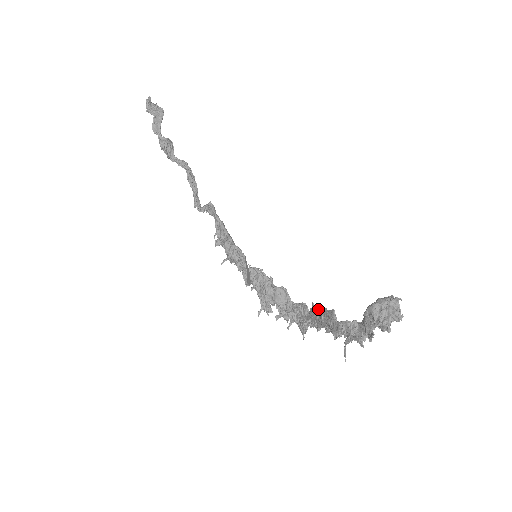
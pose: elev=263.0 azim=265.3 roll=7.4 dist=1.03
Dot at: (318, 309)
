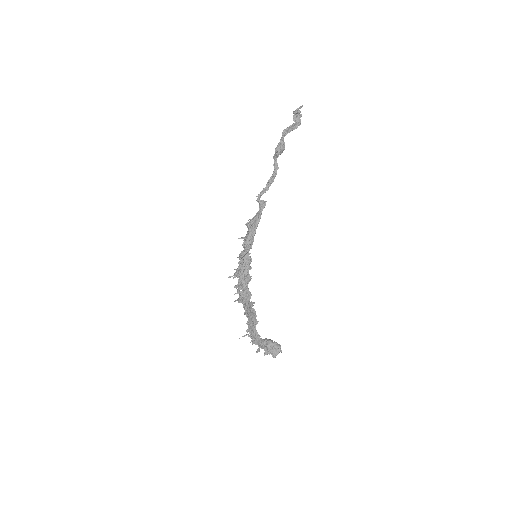
Dot at: (254, 310)
